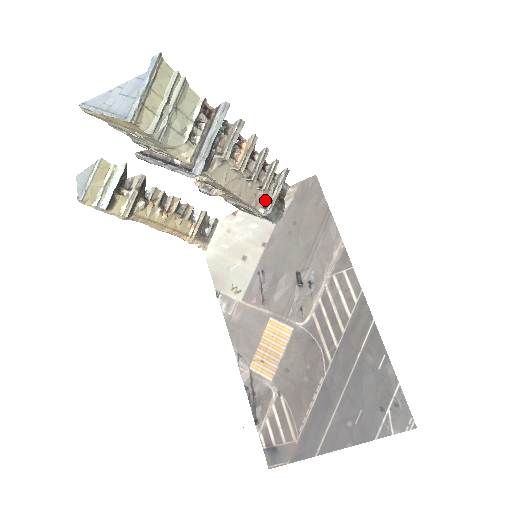
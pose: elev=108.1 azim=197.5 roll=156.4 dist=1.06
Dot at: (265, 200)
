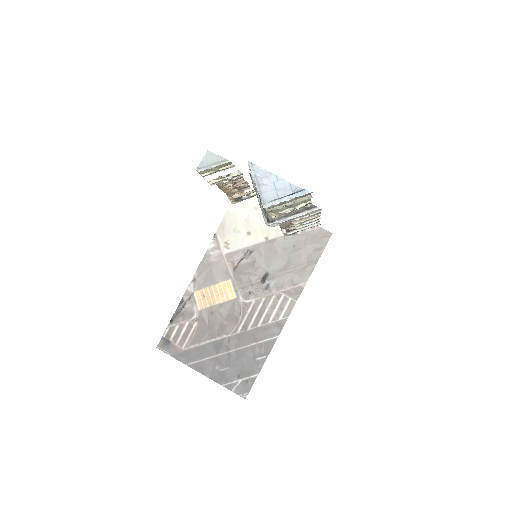
Dot at: occluded
